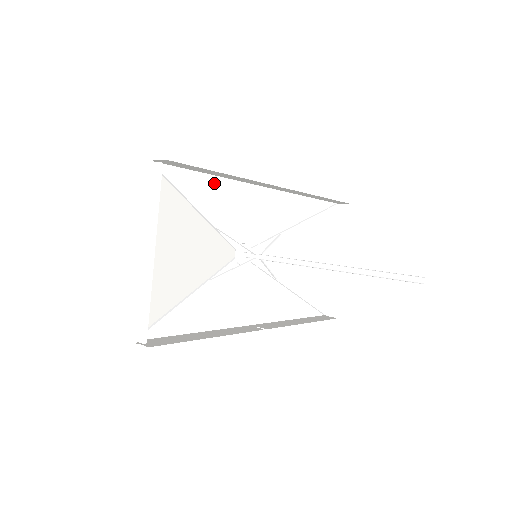
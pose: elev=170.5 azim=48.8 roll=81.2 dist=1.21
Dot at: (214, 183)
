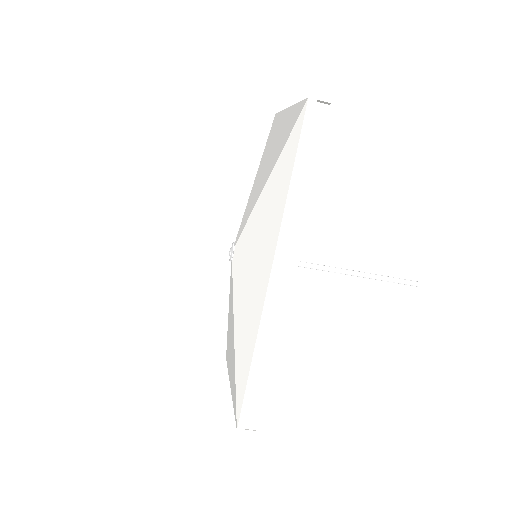
Dot at: occluded
